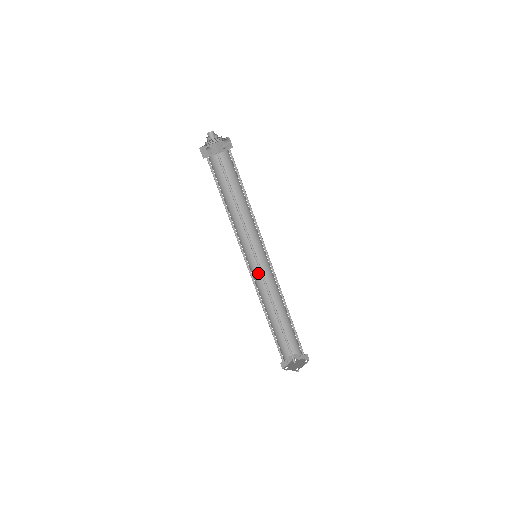
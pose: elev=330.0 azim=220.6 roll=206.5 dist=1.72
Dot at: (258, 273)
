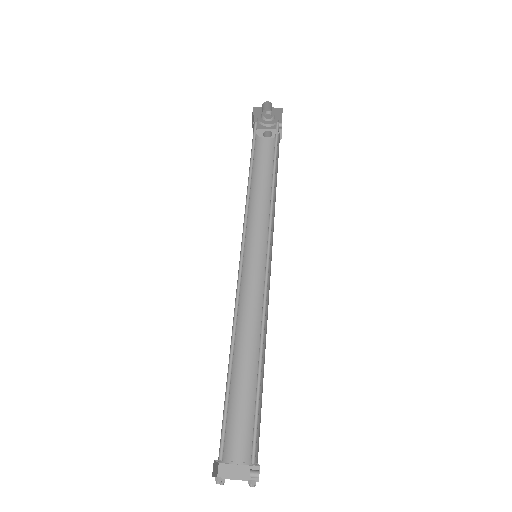
Dot at: (259, 291)
